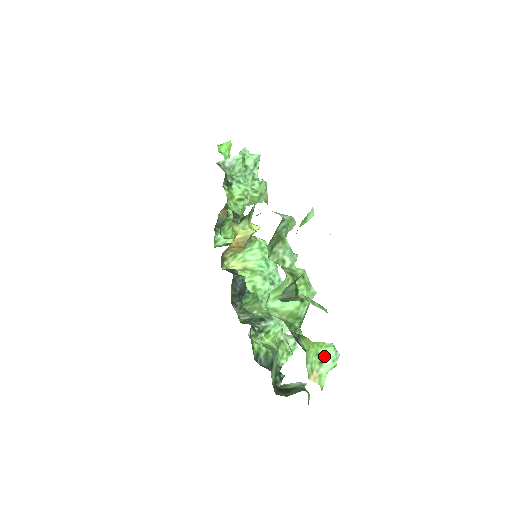
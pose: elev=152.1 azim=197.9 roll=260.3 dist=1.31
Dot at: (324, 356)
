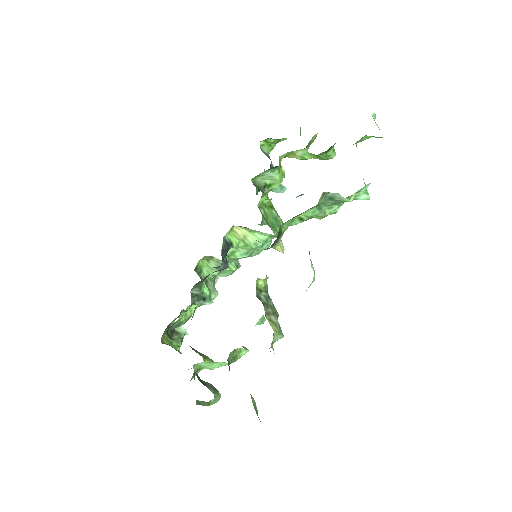
Dot at: occluded
